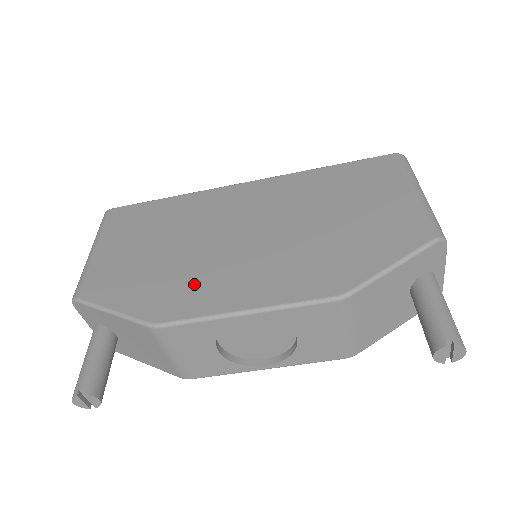
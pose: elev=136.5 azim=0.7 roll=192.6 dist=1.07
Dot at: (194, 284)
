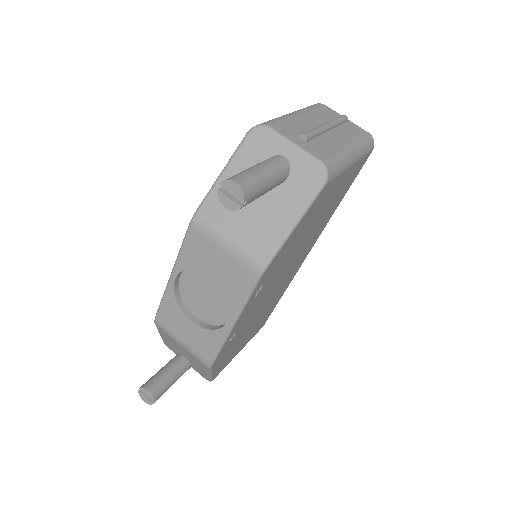
Dot at: occluded
